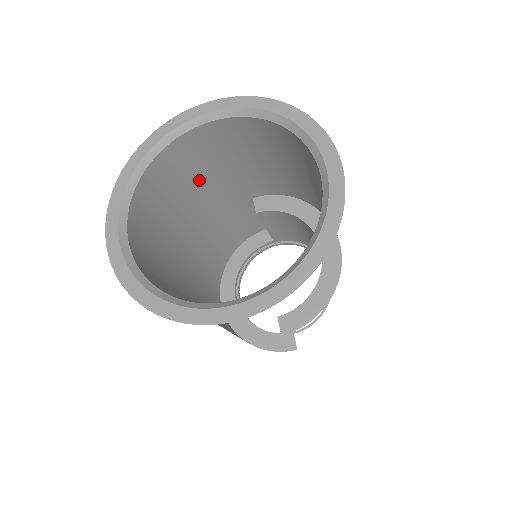
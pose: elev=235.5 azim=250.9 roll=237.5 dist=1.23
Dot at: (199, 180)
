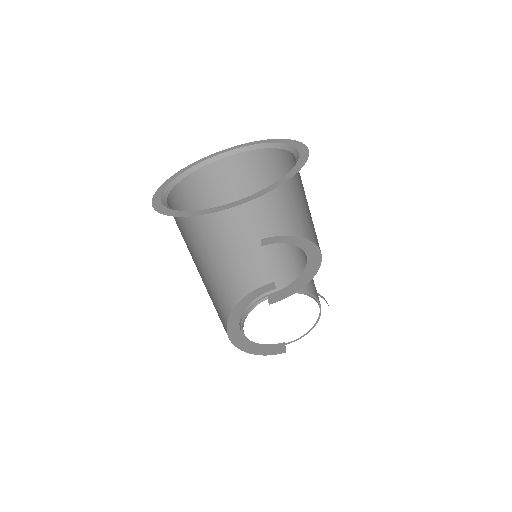
Dot at: occluded
